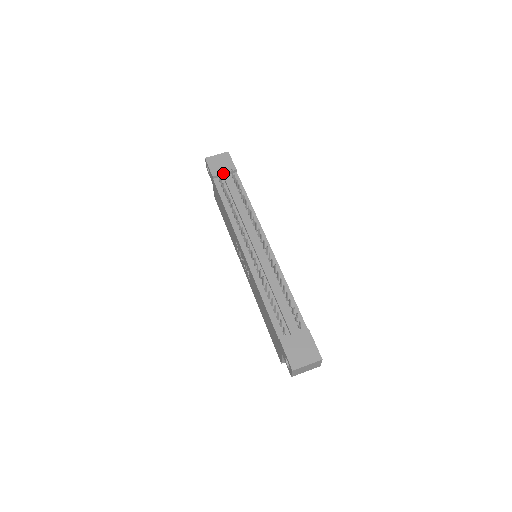
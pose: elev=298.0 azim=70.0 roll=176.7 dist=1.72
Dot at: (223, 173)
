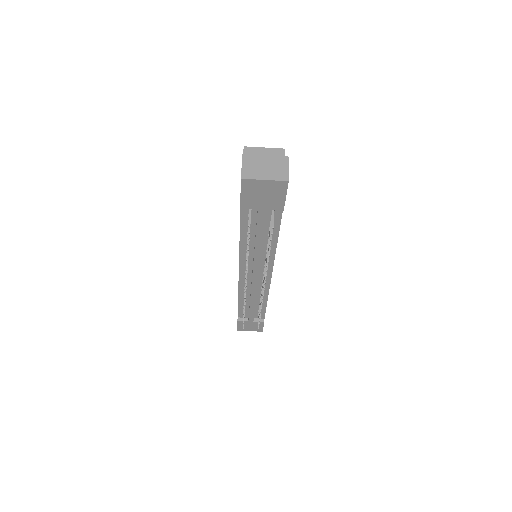
Dot at: (259, 209)
